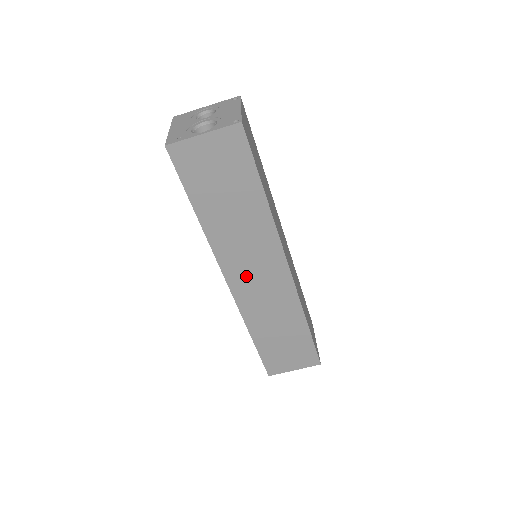
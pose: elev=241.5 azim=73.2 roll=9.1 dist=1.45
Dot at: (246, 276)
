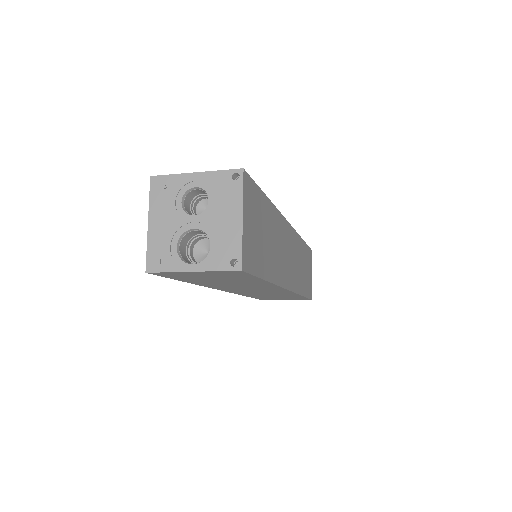
Dot at: (244, 290)
